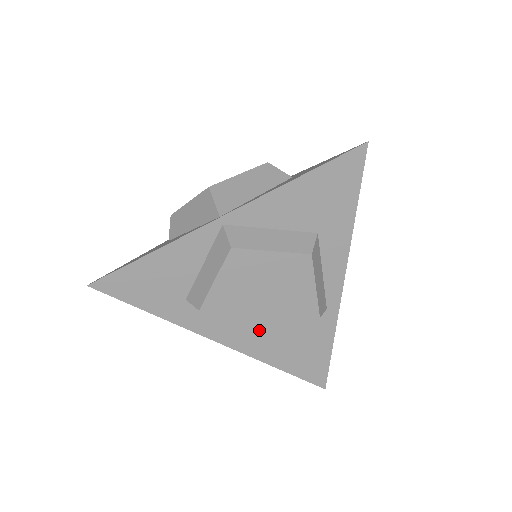
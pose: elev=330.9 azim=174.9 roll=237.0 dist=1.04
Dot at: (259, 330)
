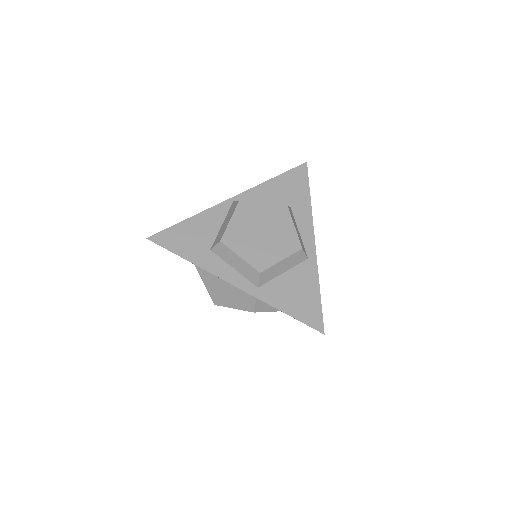
Dot at: (262, 257)
